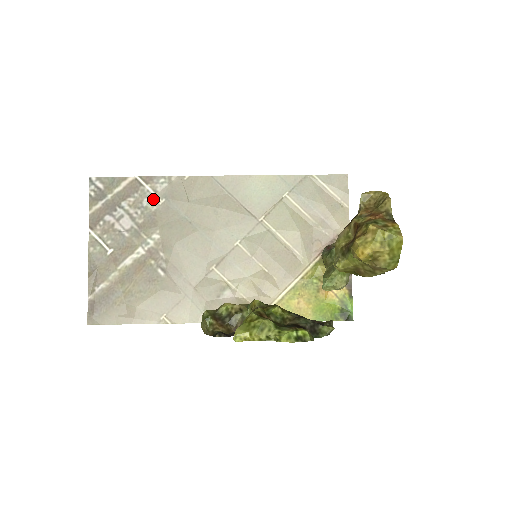
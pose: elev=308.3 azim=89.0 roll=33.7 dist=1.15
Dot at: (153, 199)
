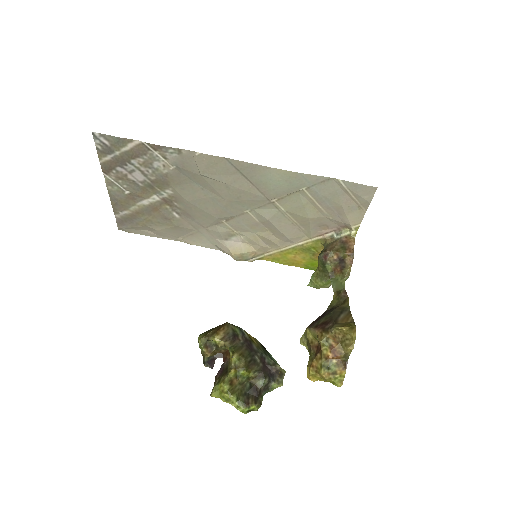
Dot at: (163, 164)
